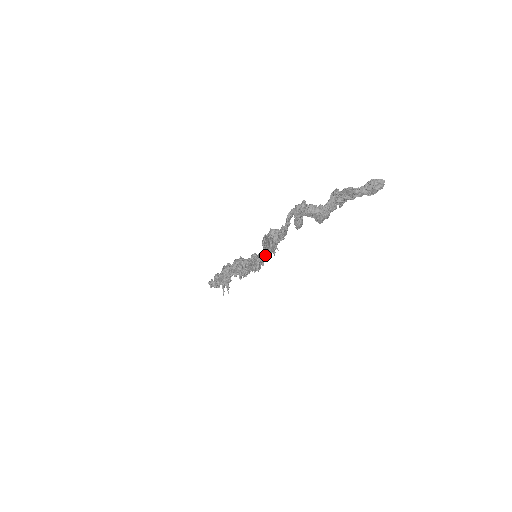
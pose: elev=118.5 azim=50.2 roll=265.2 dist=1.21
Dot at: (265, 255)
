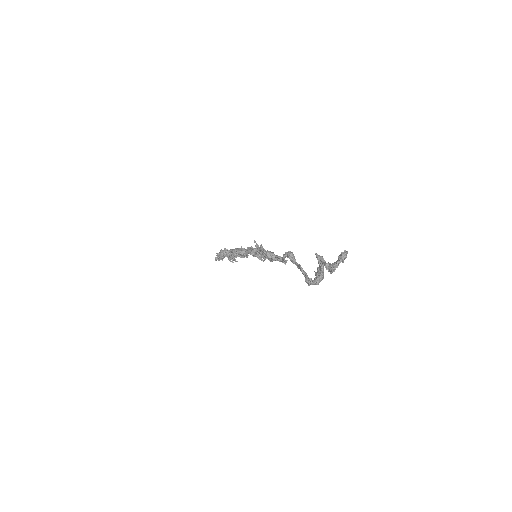
Dot at: (265, 257)
